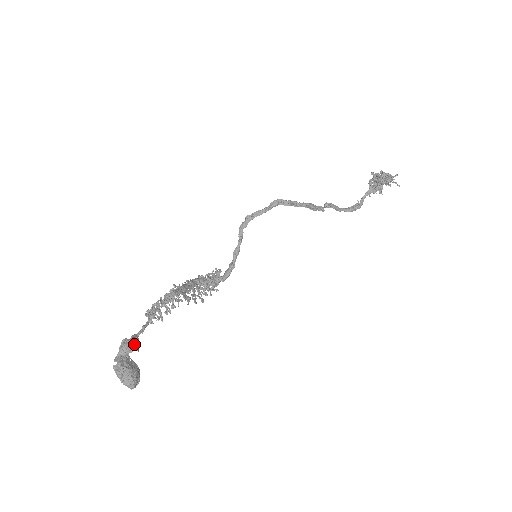
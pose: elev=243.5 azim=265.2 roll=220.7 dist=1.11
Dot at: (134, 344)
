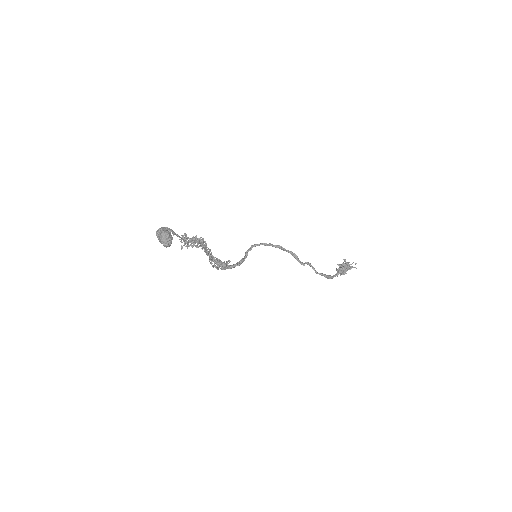
Dot at: (172, 231)
